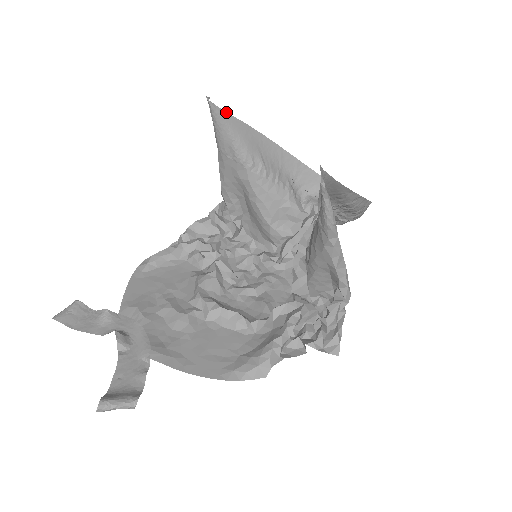
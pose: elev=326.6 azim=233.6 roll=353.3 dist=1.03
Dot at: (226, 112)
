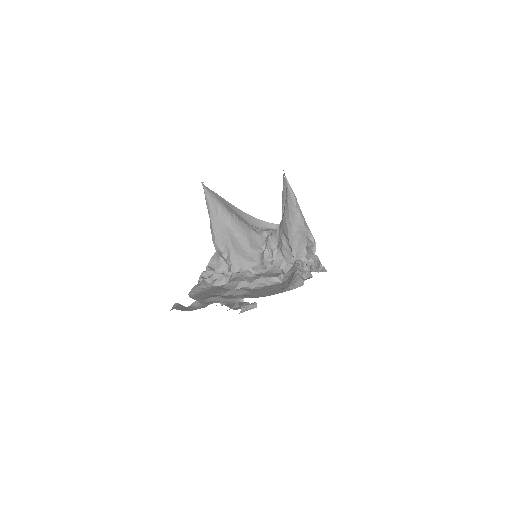
Dot at: (211, 190)
